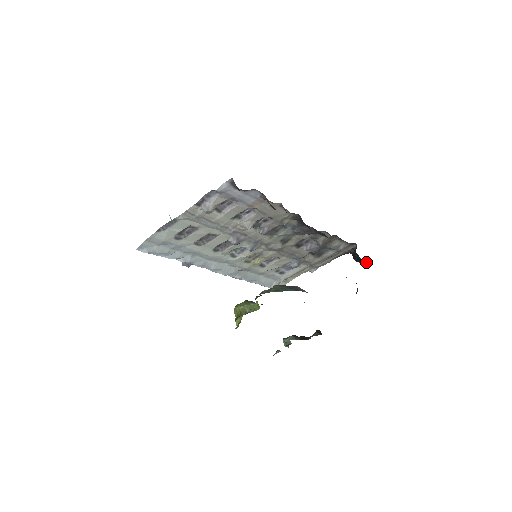
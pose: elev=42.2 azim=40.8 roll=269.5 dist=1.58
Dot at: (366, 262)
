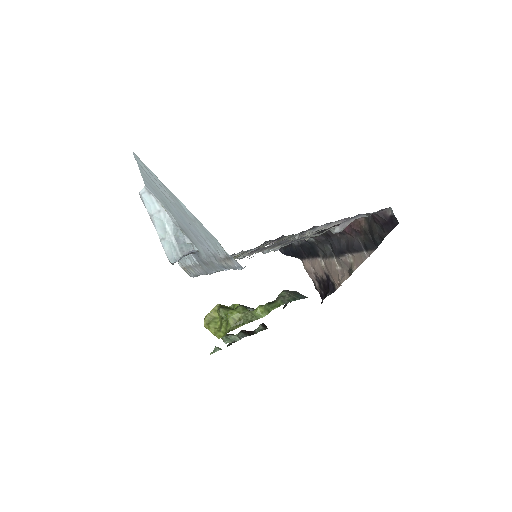
Dot at: (301, 258)
